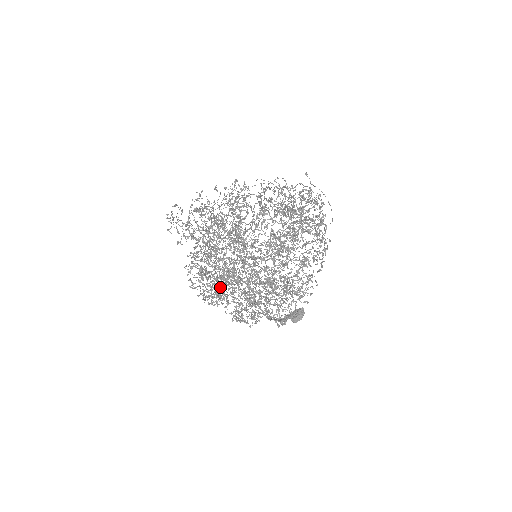
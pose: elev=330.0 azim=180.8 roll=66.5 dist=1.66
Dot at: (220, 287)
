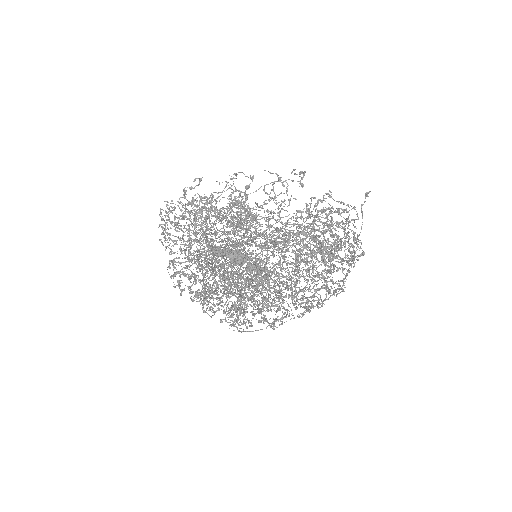
Dot at: occluded
